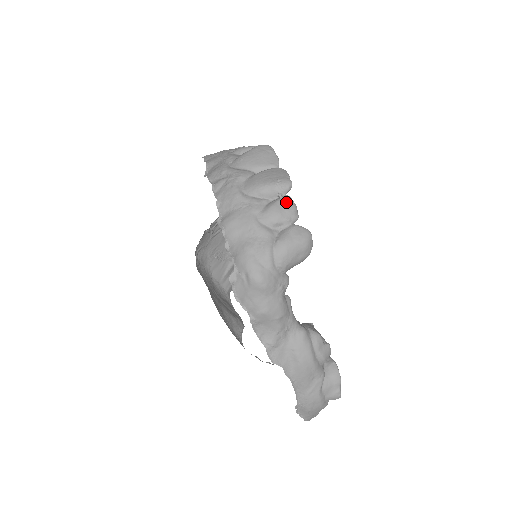
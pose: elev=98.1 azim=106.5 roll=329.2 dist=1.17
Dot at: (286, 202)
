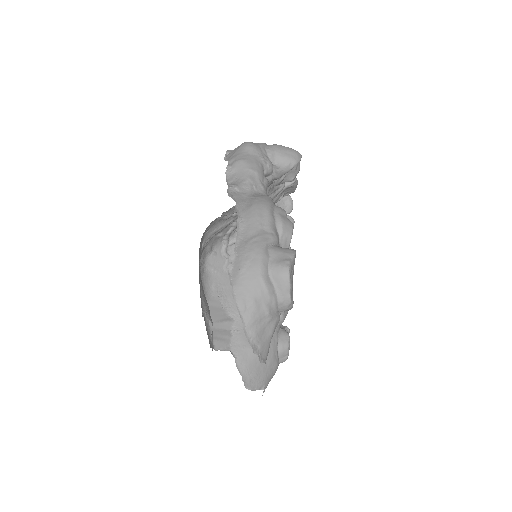
Dot at: occluded
